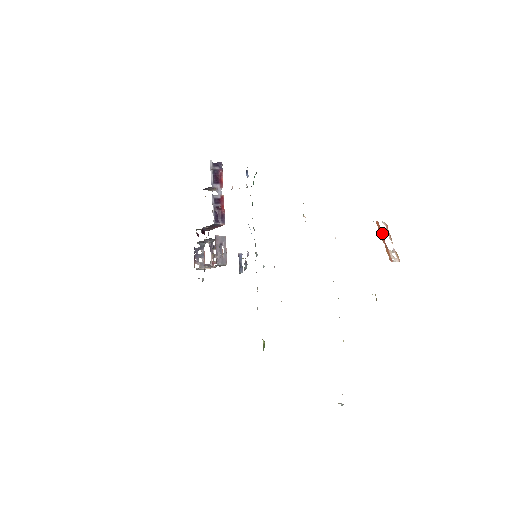
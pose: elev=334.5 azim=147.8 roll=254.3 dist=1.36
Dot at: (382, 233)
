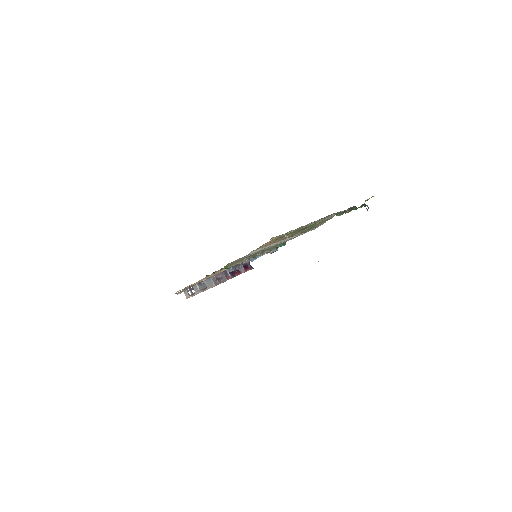
Dot at: occluded
